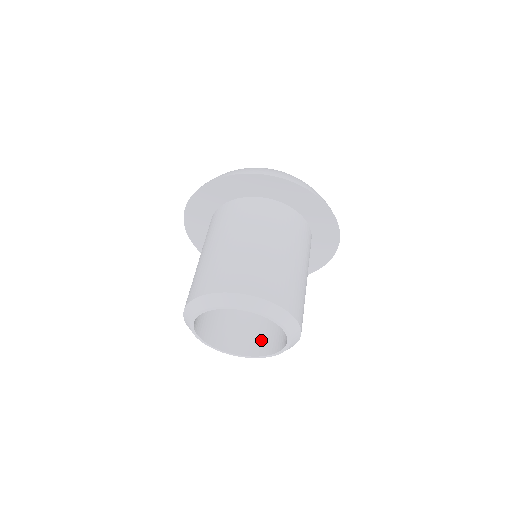
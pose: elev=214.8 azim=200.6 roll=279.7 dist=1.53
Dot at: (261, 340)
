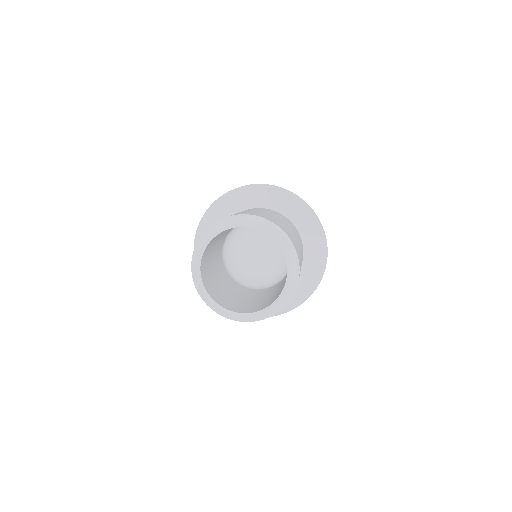
Dot at: (247, 308)
